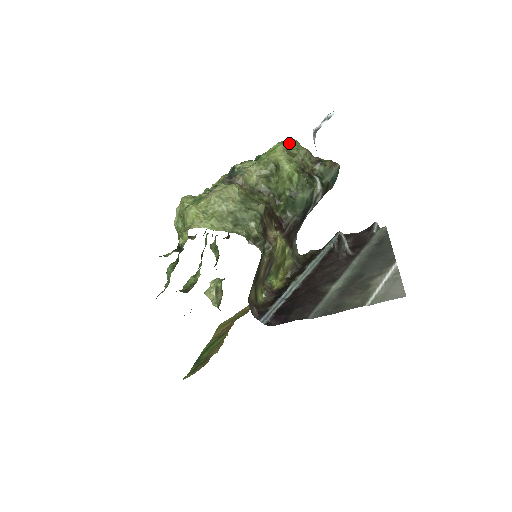
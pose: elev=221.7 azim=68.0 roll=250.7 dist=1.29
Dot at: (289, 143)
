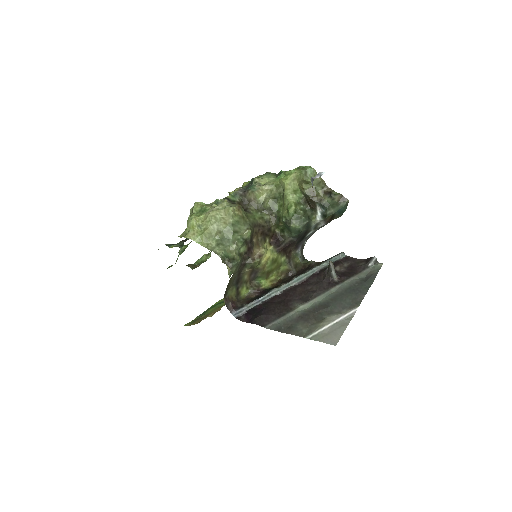
Dot at: (305, 171)
